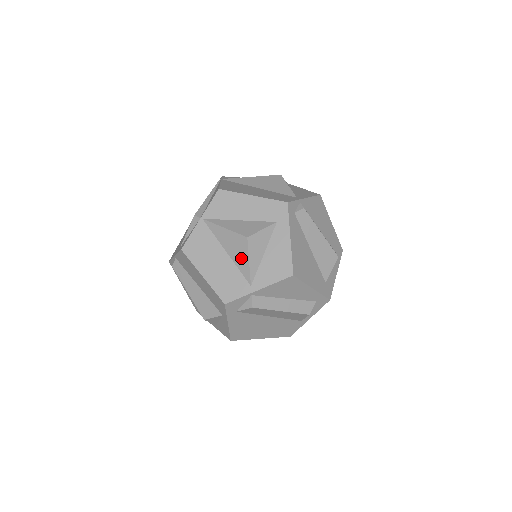
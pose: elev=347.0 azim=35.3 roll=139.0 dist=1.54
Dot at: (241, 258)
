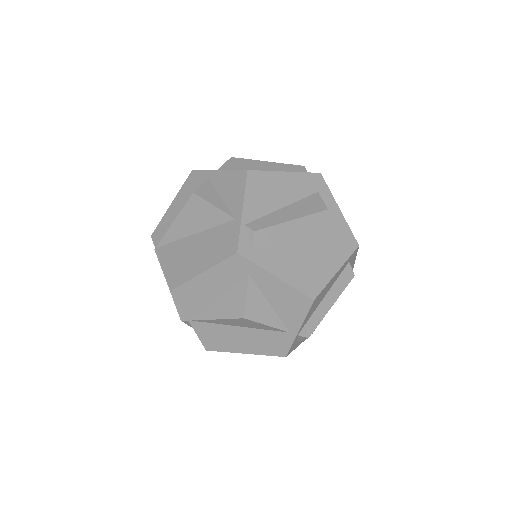
Dot at: (257, 326)
